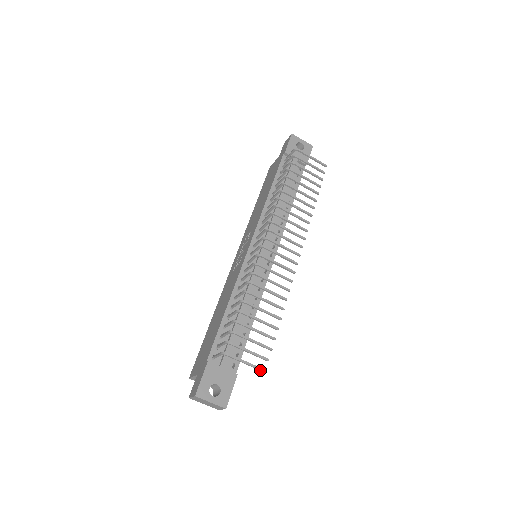
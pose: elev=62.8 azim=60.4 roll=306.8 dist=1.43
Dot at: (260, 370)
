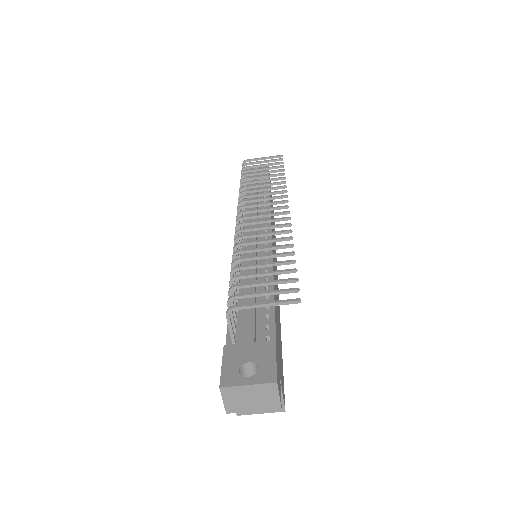
Dot at: (291, 303)
